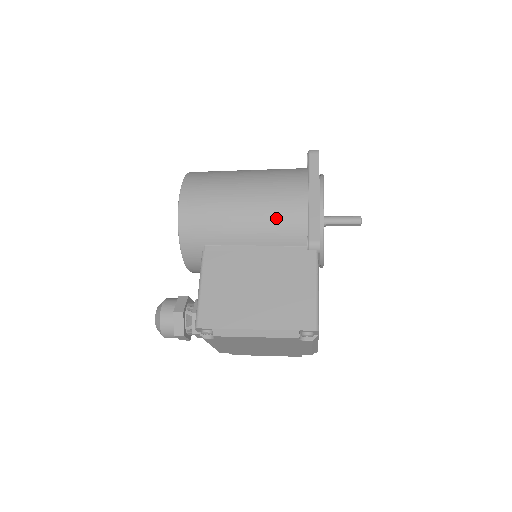
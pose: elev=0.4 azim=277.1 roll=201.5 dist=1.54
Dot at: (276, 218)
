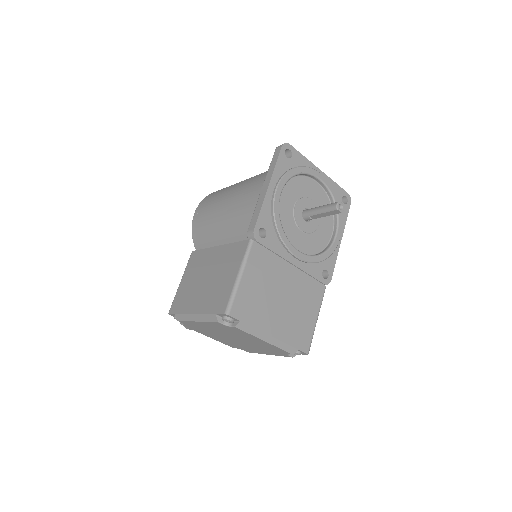
Dot at: (239, 215)
